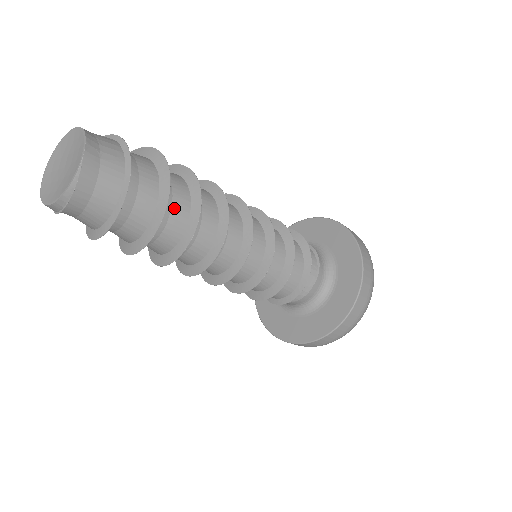
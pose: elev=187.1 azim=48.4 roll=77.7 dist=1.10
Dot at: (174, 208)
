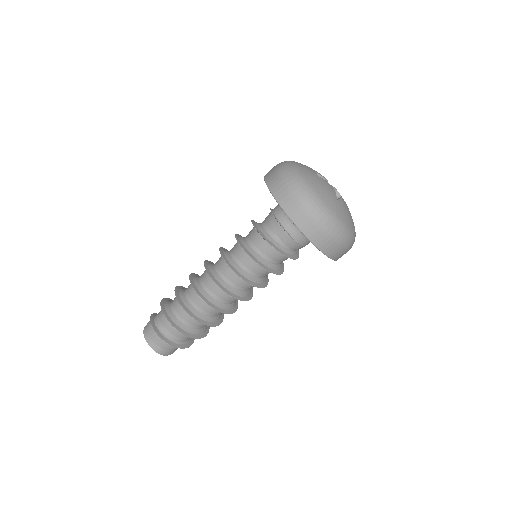
Dot at: (196, 325)
